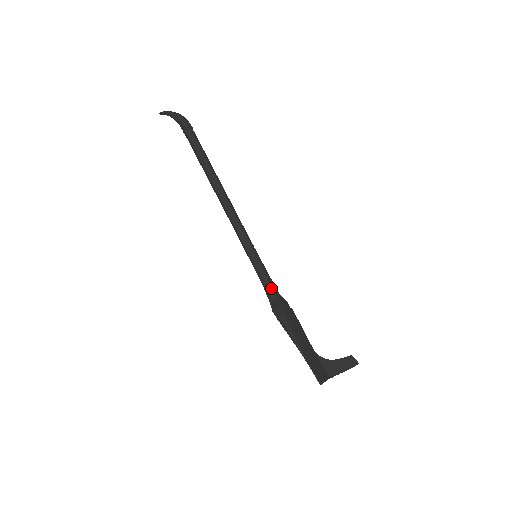
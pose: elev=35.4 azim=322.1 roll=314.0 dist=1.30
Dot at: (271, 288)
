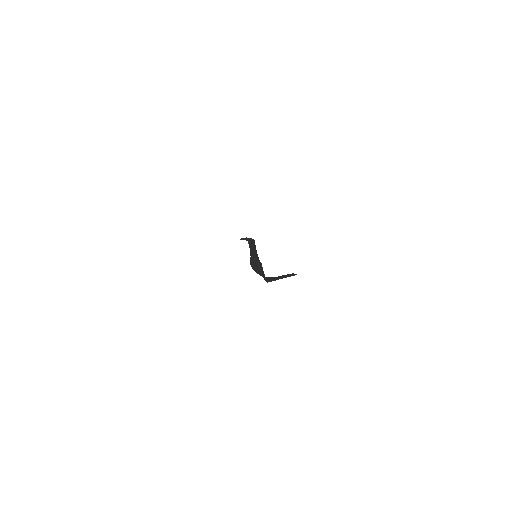
Dot at: occluded
